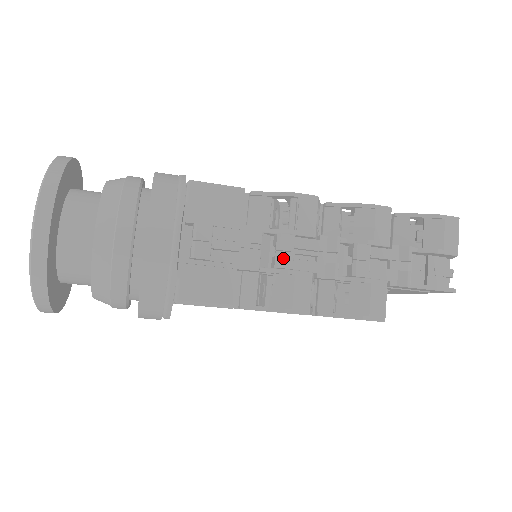
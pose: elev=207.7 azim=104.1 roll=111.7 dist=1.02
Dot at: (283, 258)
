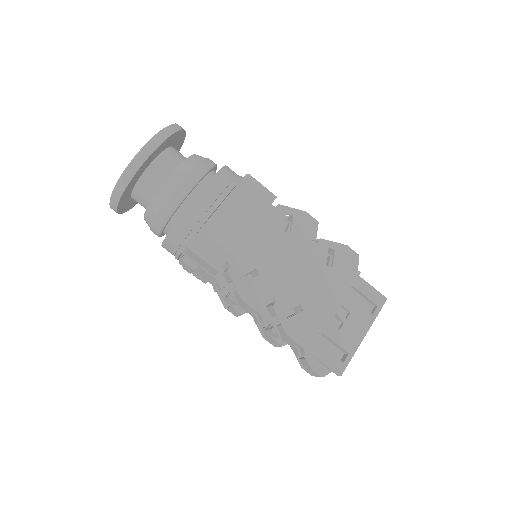
Dot at: occluded
